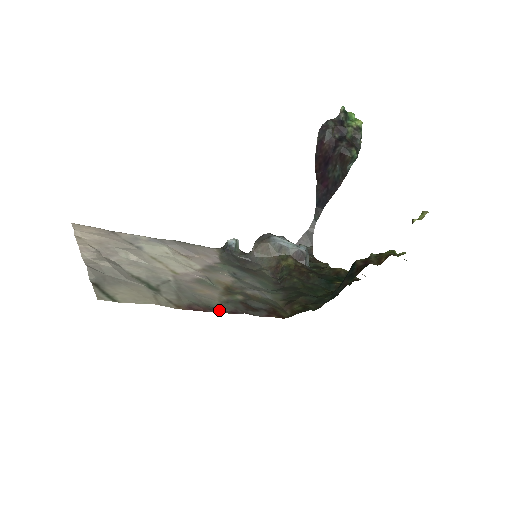
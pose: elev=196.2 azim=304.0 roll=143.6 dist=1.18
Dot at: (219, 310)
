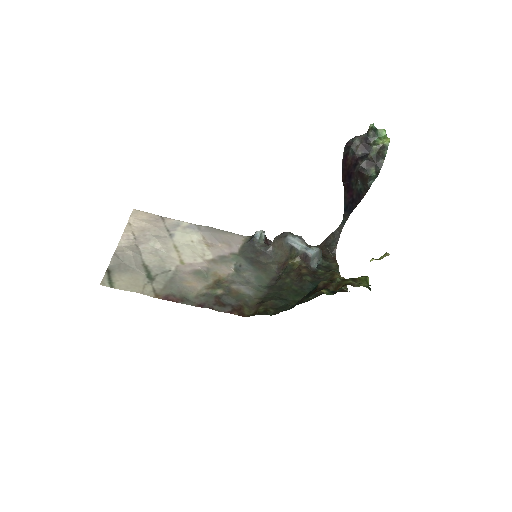
Dot at: (189, 302)
